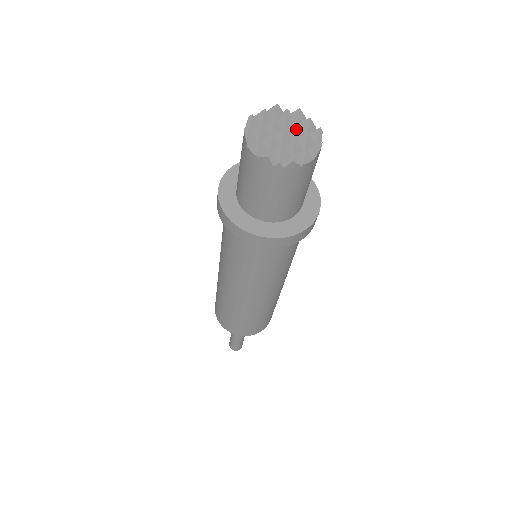
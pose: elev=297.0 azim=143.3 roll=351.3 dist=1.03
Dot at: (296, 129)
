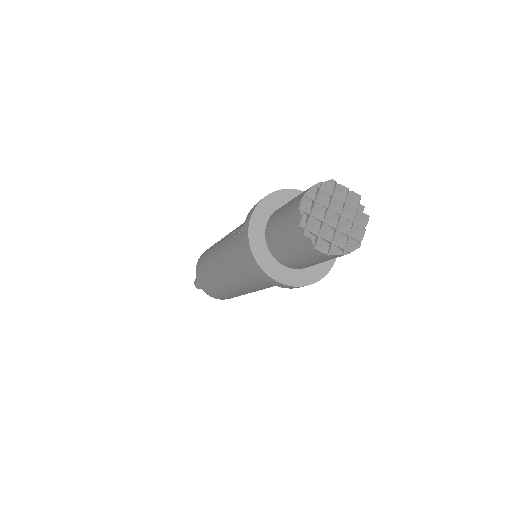
Dot at: (342, 207)
